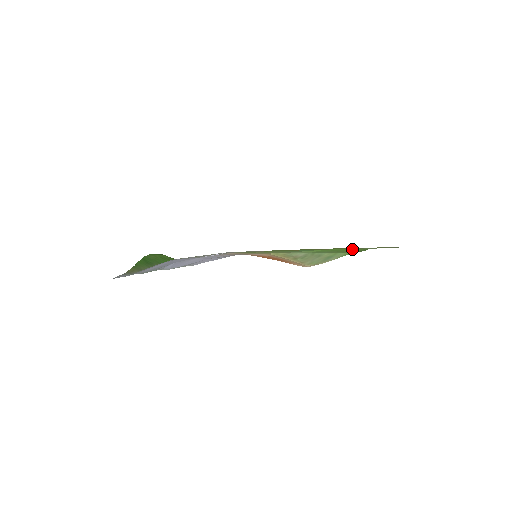
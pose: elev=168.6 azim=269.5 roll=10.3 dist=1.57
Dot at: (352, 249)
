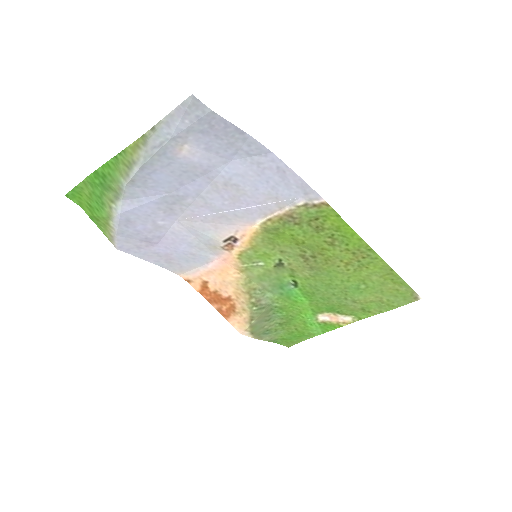
Dot at: (303, 326)
